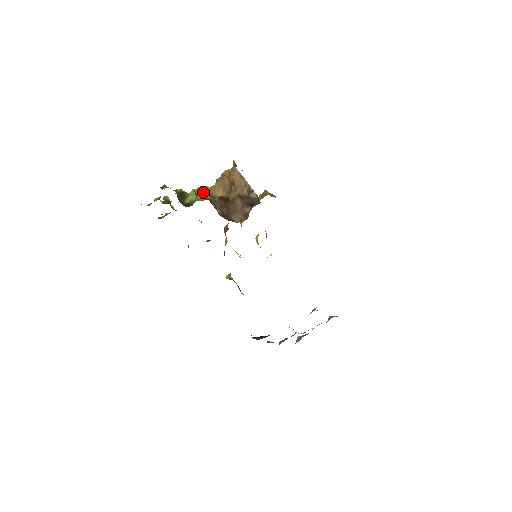
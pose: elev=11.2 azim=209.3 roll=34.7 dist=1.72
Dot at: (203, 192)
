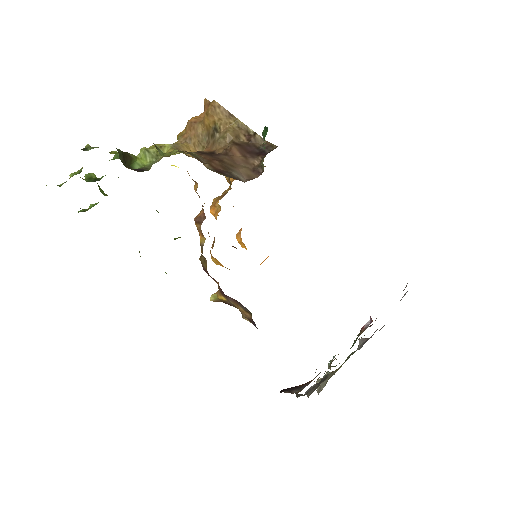
Dot at: (162, 150)
